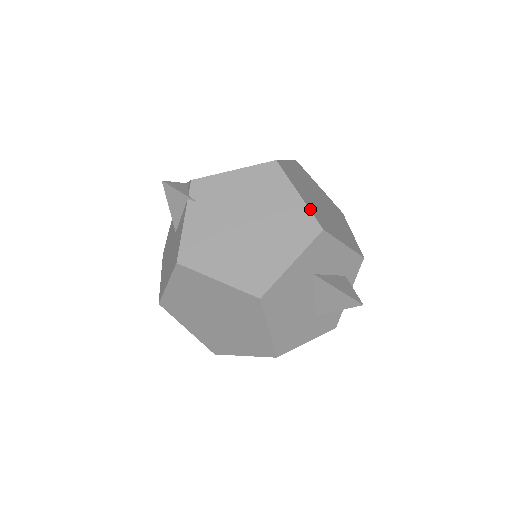
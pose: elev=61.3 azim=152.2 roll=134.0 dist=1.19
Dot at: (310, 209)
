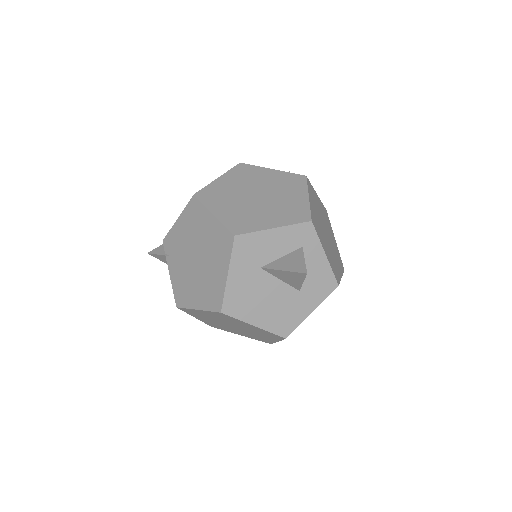
Dot at: (224, 222)
